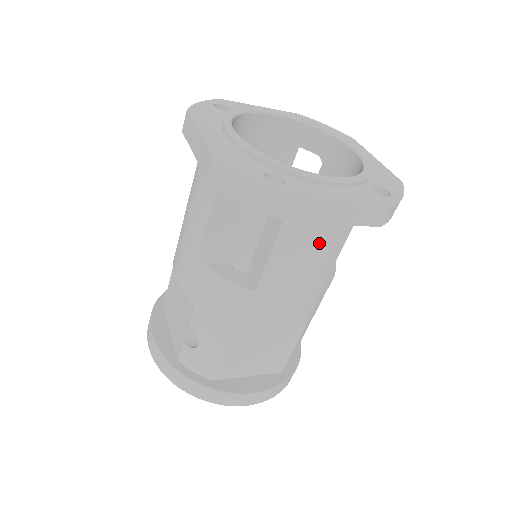
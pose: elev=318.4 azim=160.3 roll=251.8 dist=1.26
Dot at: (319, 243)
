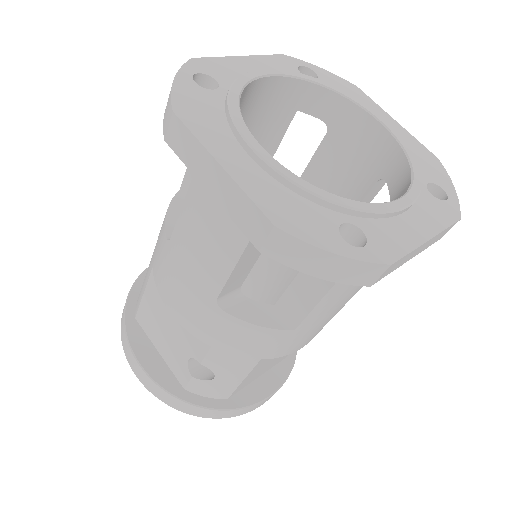
Dot at: occluded
